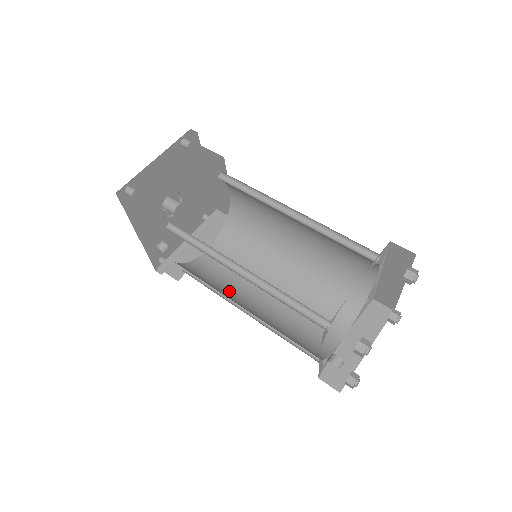
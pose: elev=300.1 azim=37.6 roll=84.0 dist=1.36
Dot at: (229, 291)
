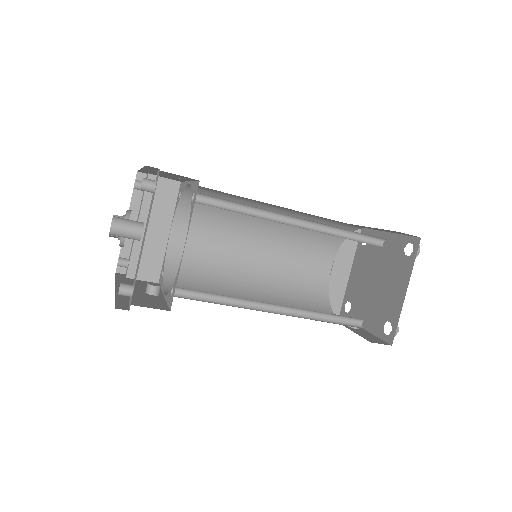
Dot at: (225, 280)
